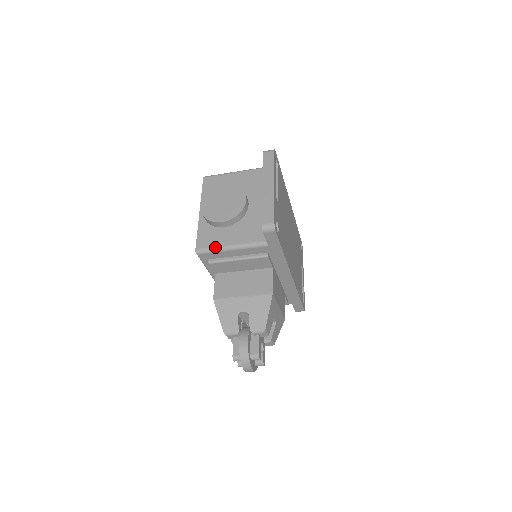
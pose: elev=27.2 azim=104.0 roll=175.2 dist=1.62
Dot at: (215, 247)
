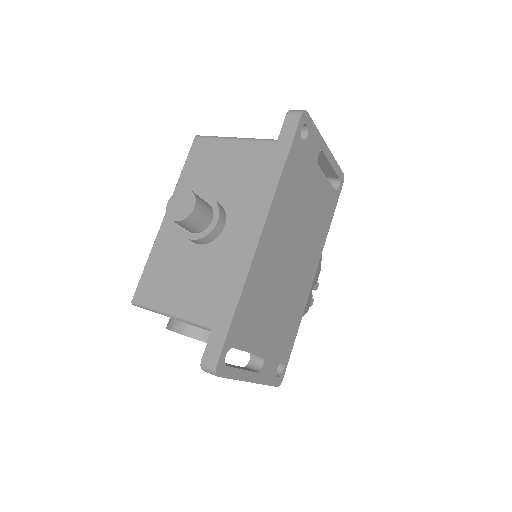
Dot at: occluded
